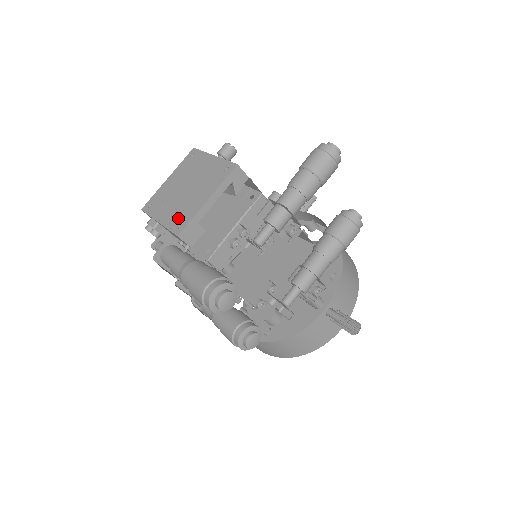
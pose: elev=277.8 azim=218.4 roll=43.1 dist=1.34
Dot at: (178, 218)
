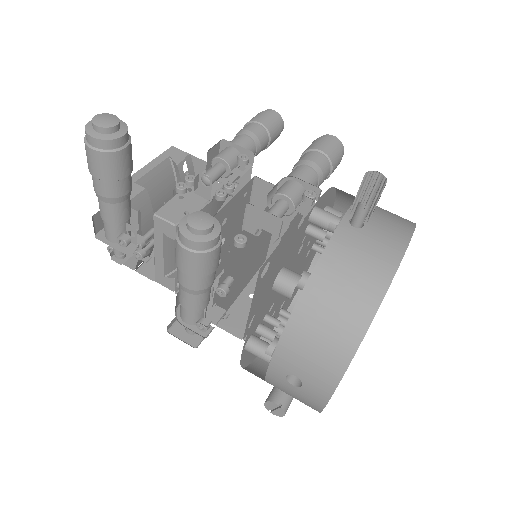
Dot at: occluded
